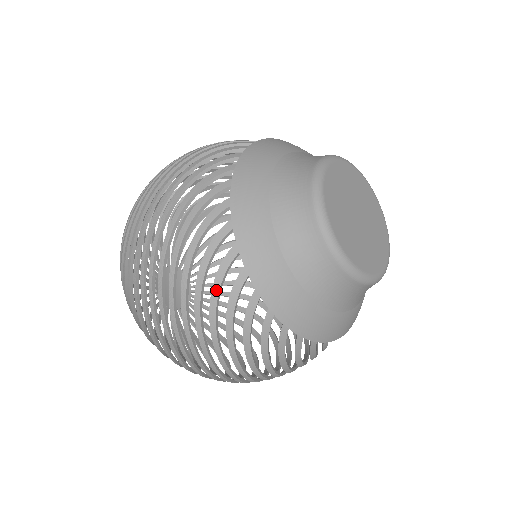
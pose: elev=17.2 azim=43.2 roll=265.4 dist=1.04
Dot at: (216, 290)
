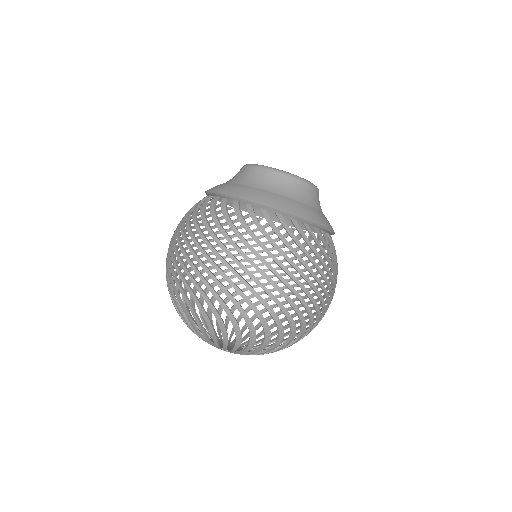
Dot at: (202, 210)
